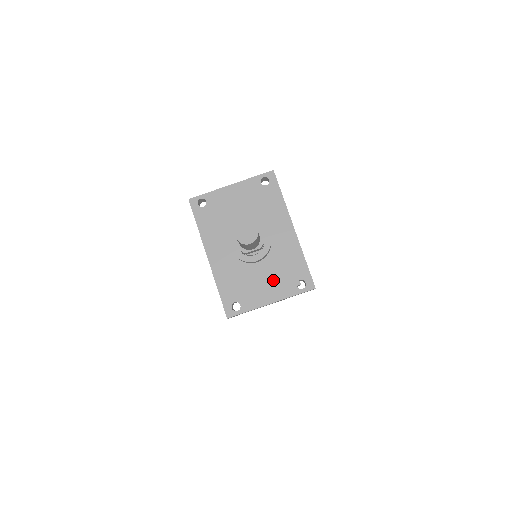
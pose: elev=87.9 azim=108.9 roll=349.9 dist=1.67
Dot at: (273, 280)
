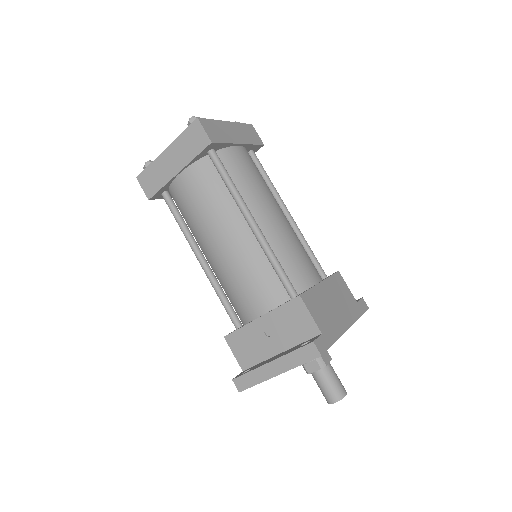
Dot at: occluded
